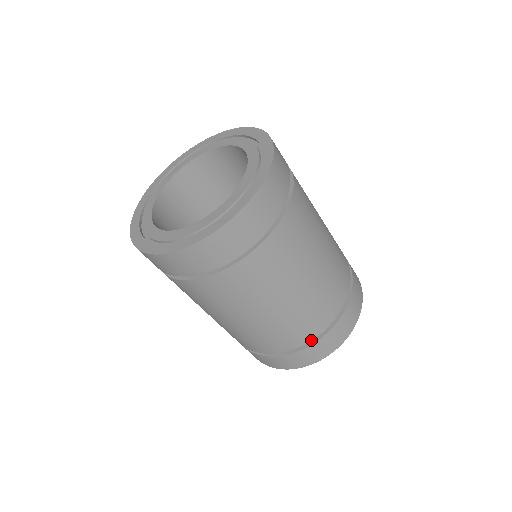
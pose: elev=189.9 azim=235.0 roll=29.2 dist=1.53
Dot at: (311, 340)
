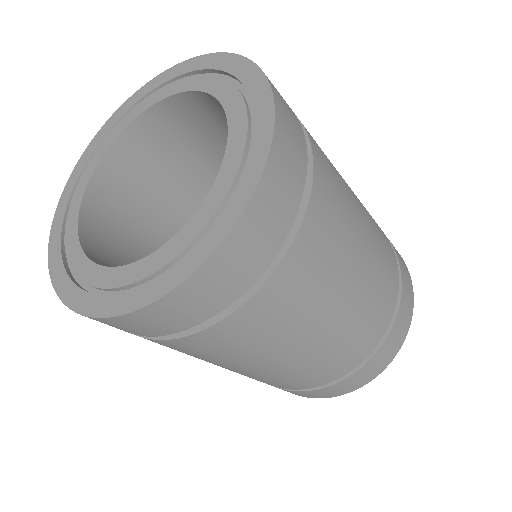
Dot at: occluded
